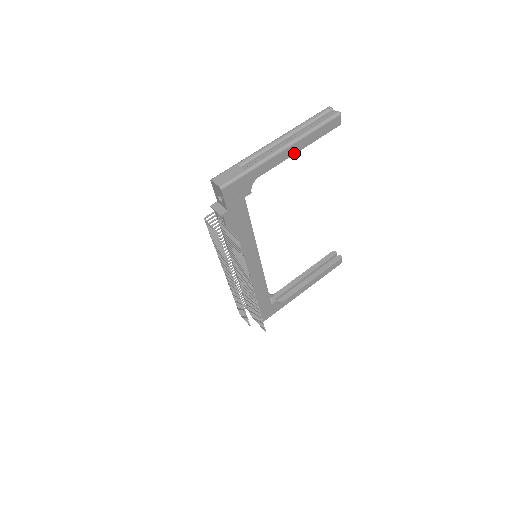
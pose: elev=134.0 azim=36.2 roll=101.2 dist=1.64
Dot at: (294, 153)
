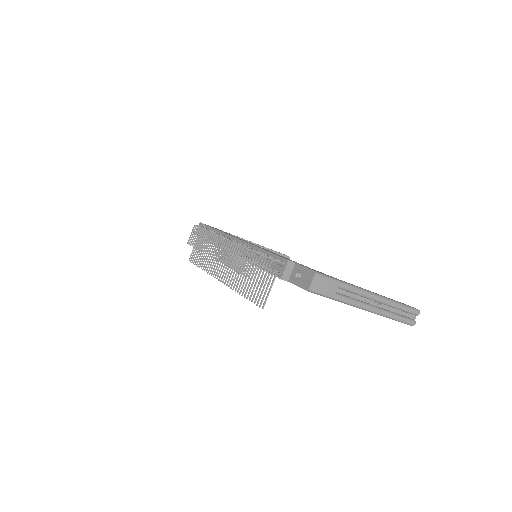
Dot at: occluded
